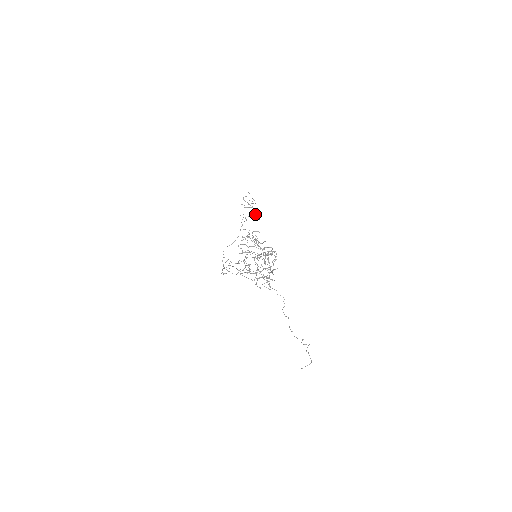
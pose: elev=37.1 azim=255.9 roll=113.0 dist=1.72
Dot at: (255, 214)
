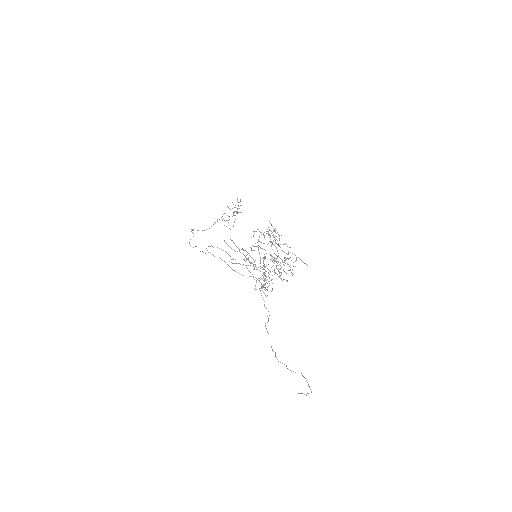
Dot at: occluded
